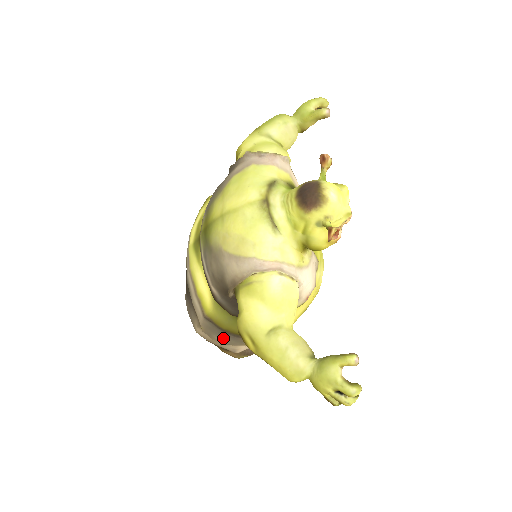
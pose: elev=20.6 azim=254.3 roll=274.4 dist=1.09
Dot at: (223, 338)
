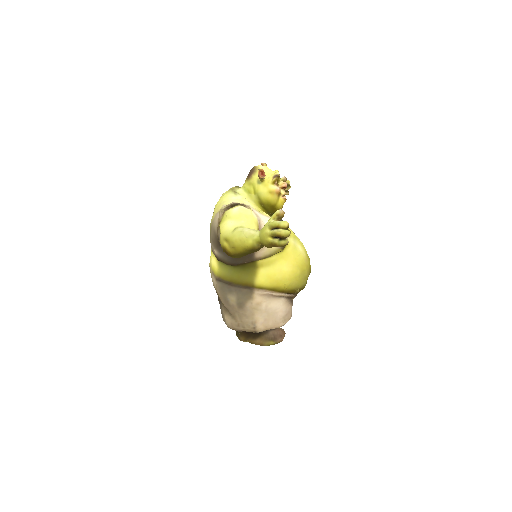
Dot at: (232, 293)
